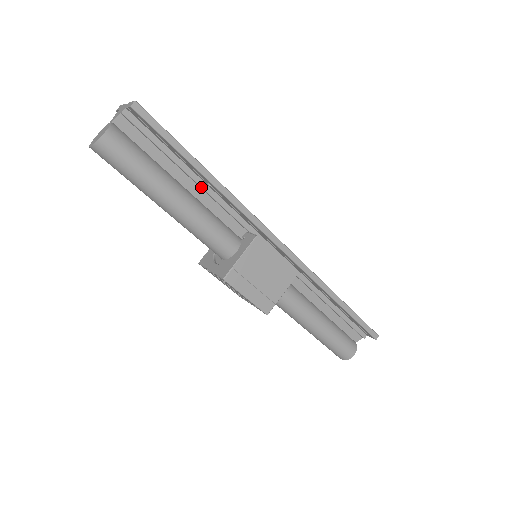
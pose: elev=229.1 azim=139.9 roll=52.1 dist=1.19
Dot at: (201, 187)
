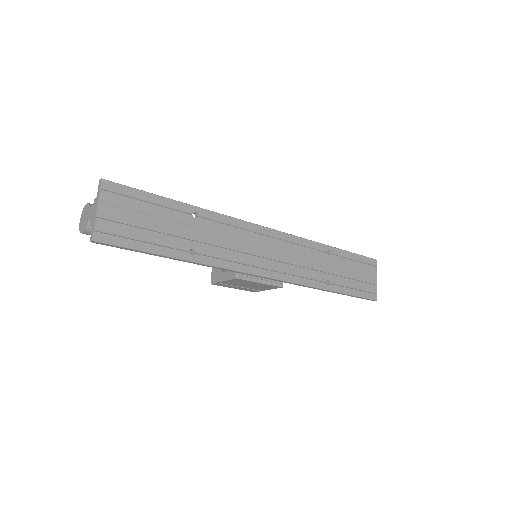
Dot at: occluded
